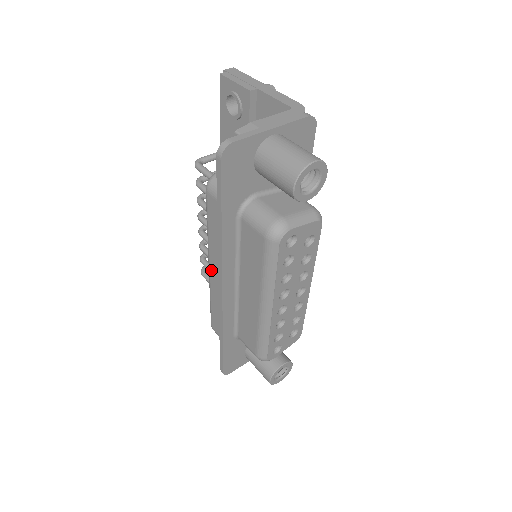
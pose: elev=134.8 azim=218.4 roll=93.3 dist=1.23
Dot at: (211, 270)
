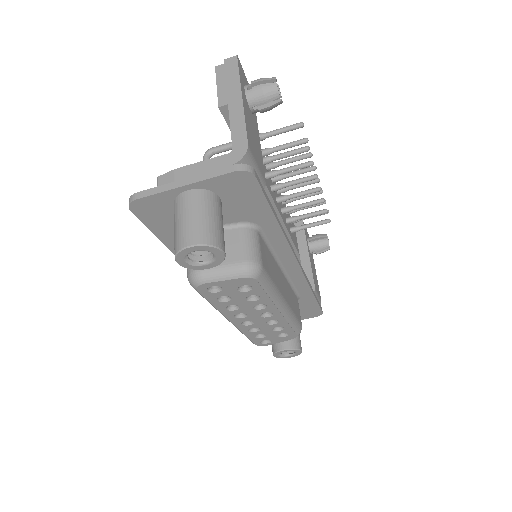
Dot at: occluded
